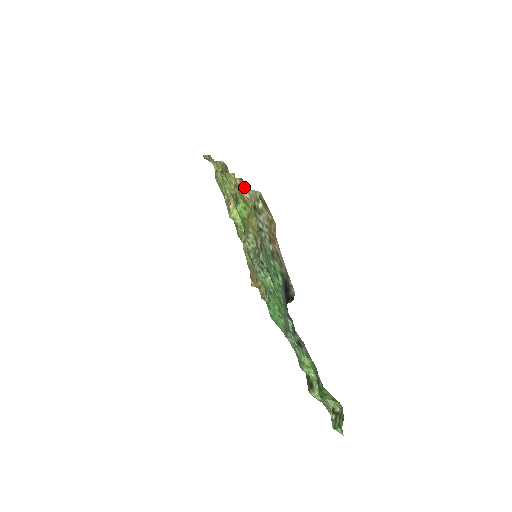
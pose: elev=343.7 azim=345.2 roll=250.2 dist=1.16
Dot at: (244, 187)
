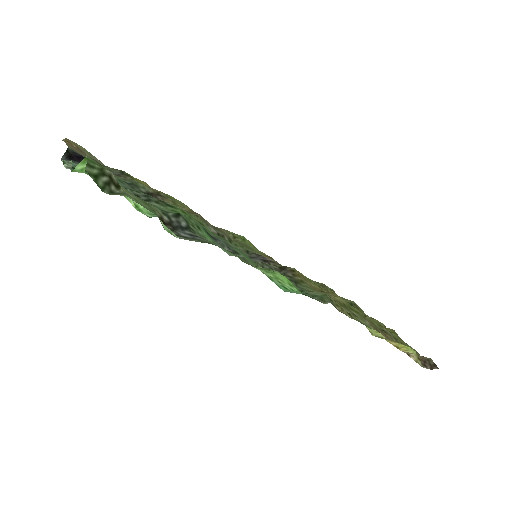
Dot at: occluded
